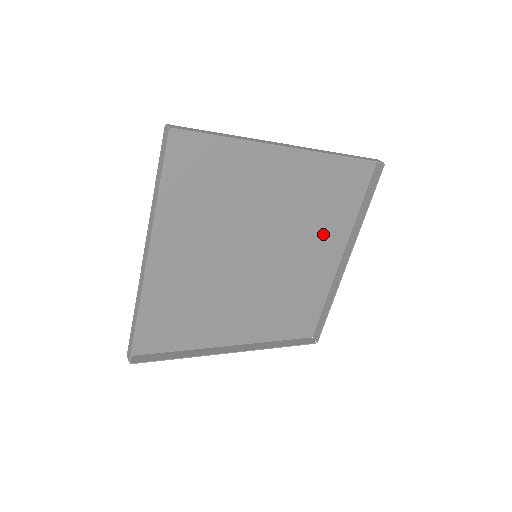
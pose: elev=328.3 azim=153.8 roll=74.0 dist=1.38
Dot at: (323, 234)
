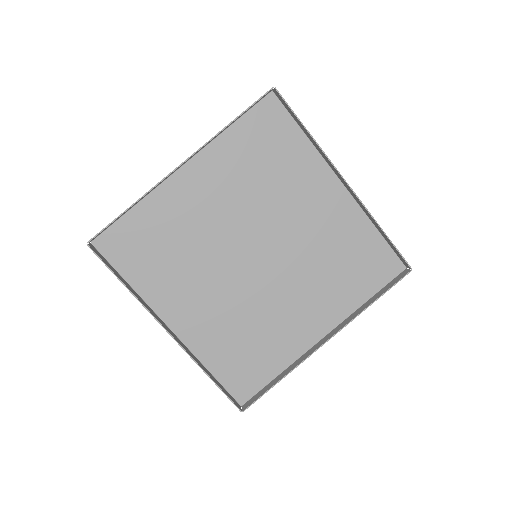
Dot at: (297, 186)
